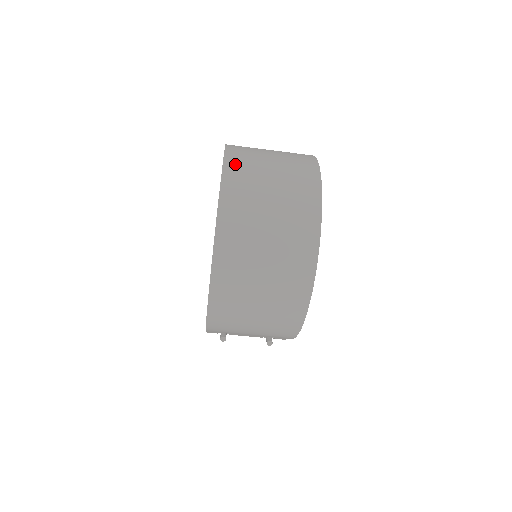
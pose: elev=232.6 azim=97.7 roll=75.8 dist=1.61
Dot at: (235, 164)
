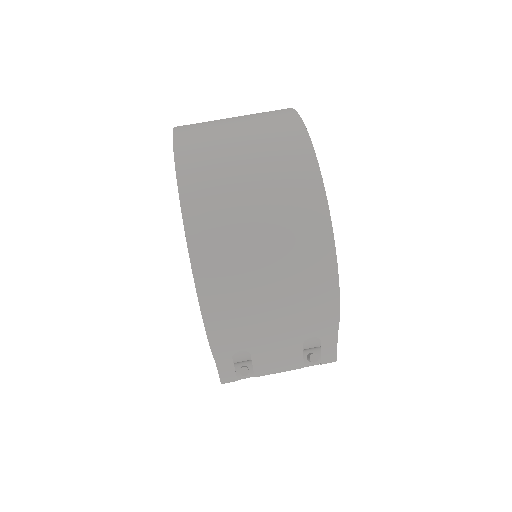
Dot at: occluded
